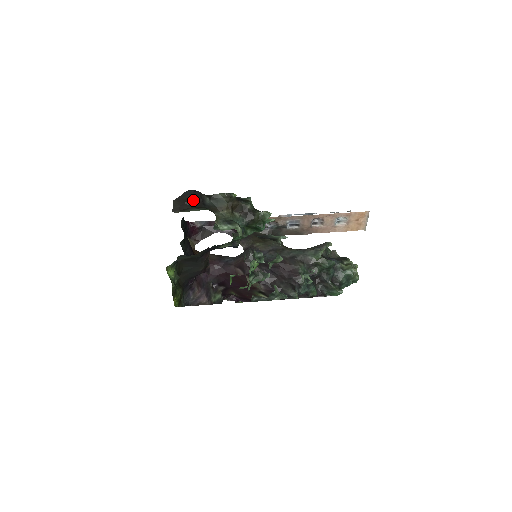
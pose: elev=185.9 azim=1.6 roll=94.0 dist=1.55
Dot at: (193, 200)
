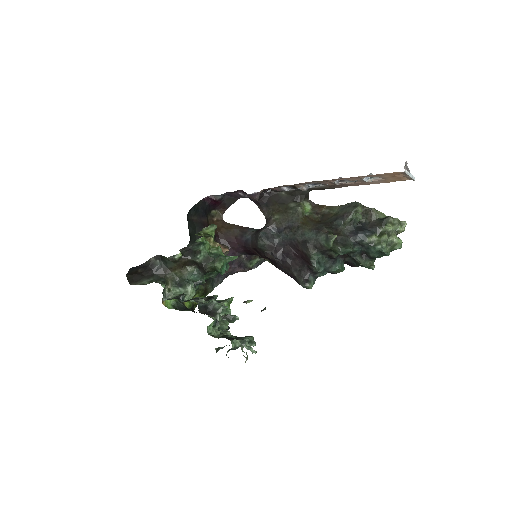
Dot at: (142, 271)
